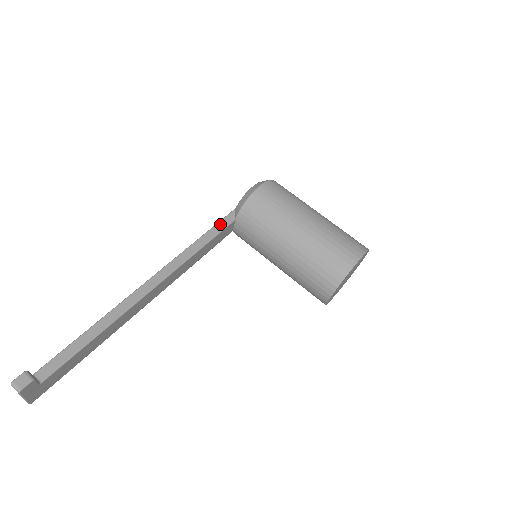
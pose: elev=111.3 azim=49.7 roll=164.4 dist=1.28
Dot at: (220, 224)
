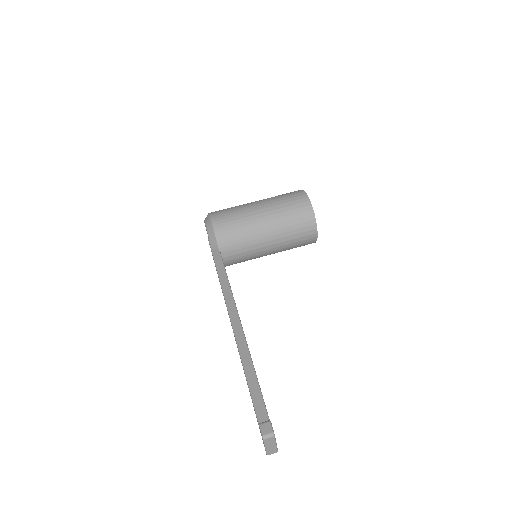
Dot at: (217, 262)
